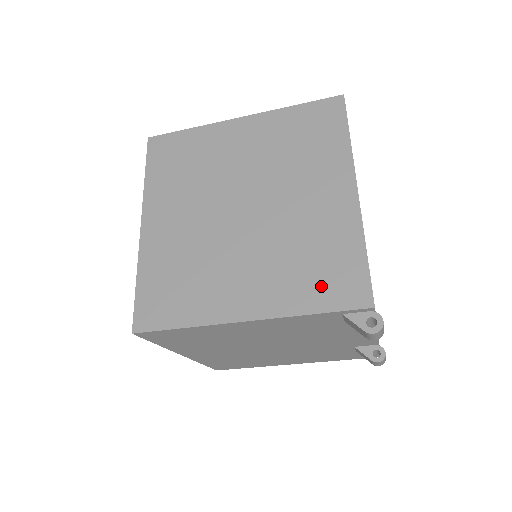
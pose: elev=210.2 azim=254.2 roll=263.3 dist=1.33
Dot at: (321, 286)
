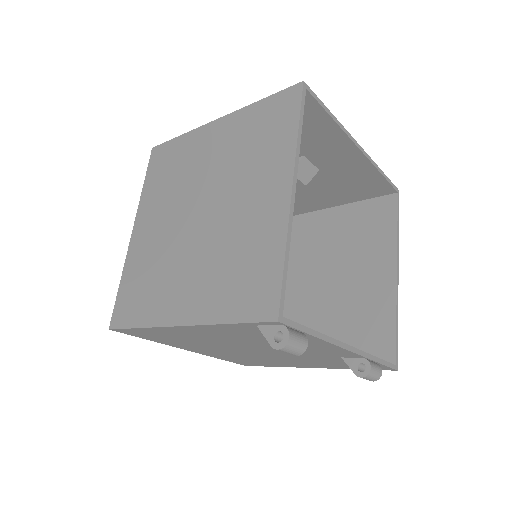
Dot at: (240, 295)
